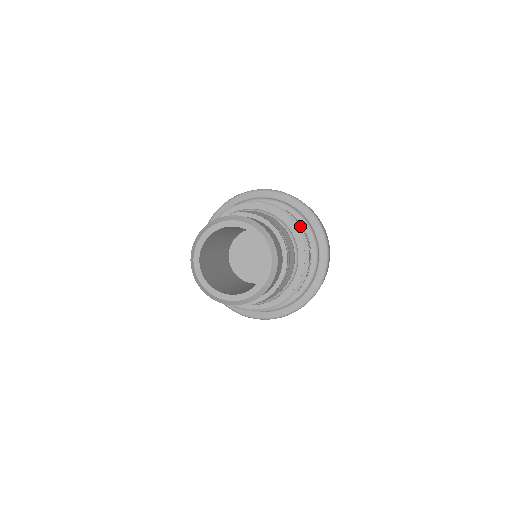
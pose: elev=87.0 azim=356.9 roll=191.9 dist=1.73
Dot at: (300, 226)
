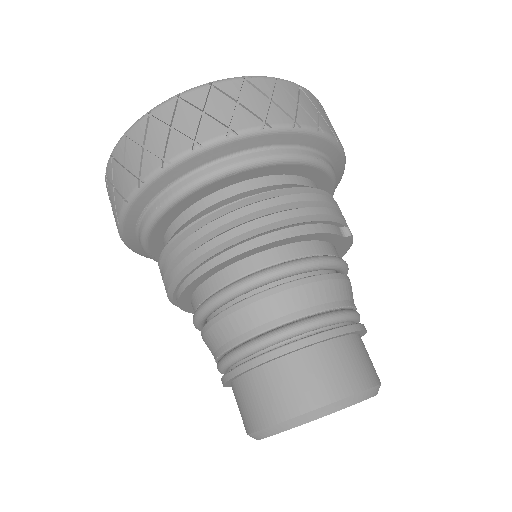
Dot at: occluded
